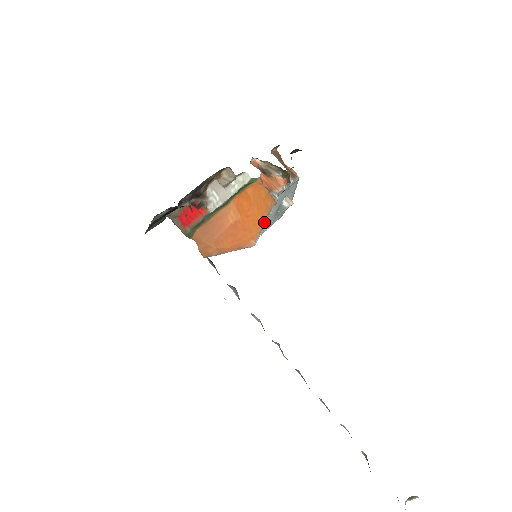
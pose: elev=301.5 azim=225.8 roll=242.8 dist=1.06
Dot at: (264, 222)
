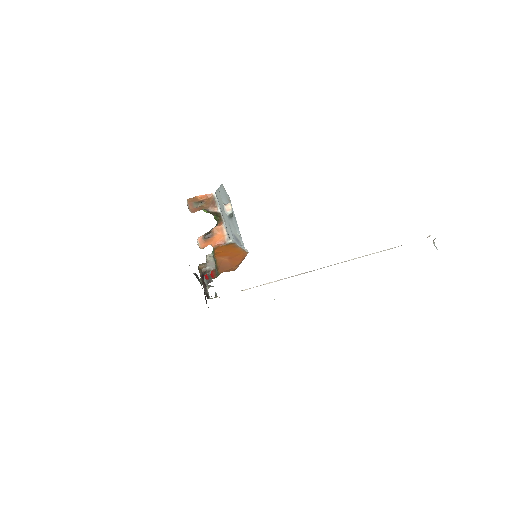
Dot at: (240, 248)
